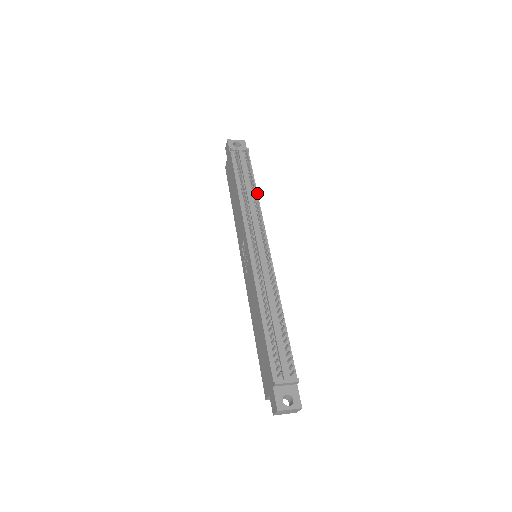
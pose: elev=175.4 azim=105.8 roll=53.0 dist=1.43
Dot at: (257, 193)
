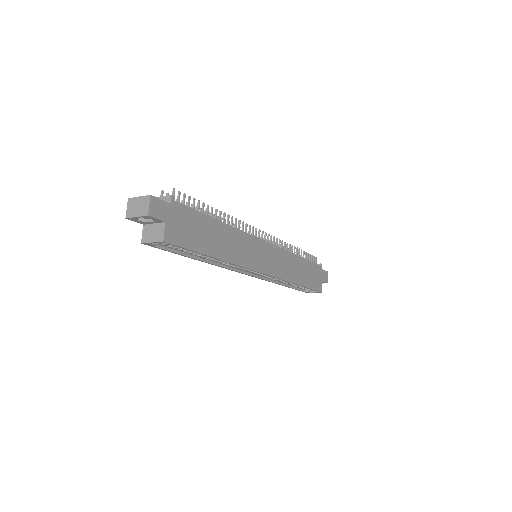
Dot at: (298, 256)
